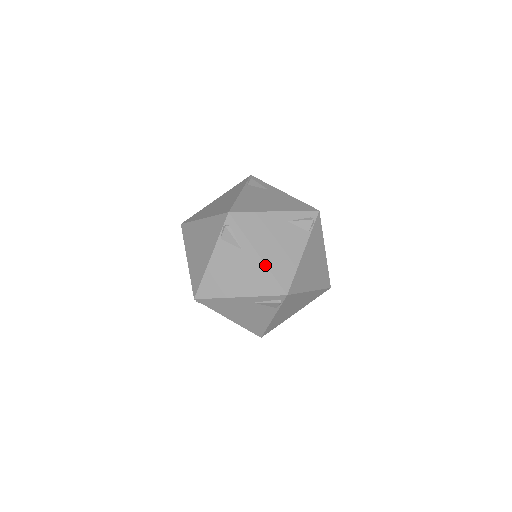
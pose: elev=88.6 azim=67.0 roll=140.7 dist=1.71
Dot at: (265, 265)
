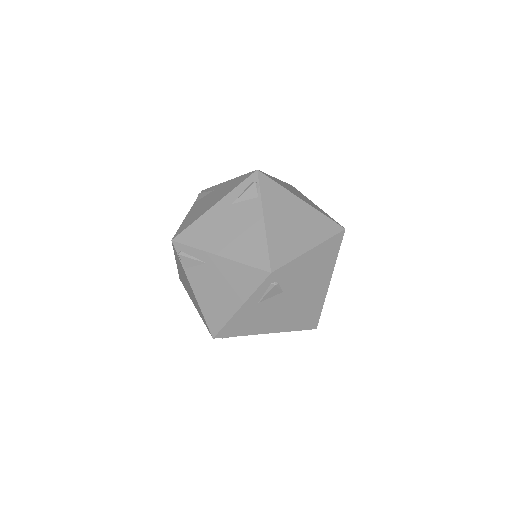
Dot at: (232, 261)
